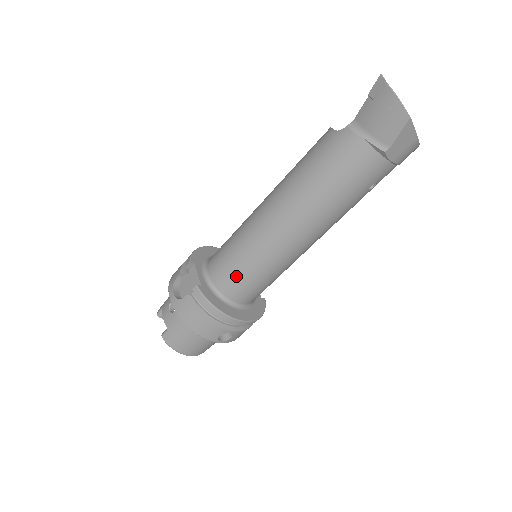
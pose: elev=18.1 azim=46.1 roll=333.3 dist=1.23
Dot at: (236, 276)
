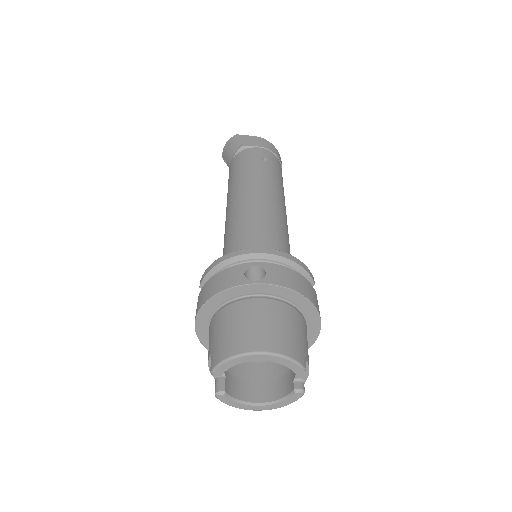
Dot at: (230, 251)
